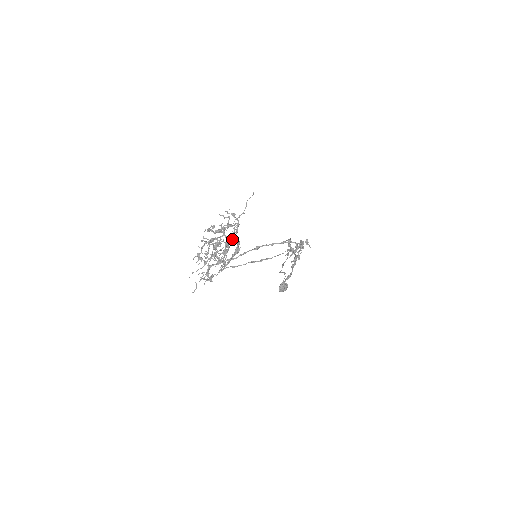
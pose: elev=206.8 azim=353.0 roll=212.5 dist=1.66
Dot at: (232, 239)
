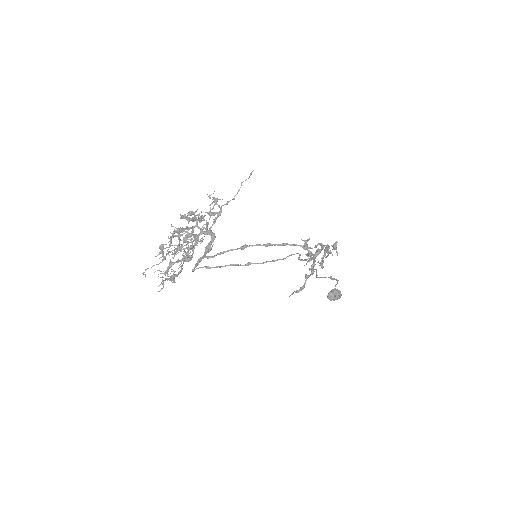
Dot at: (206, 232)
